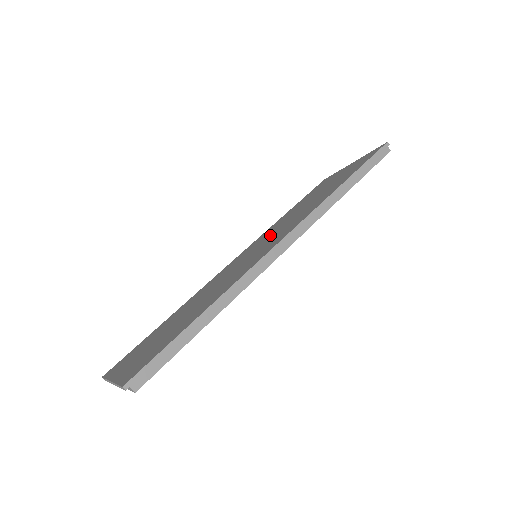
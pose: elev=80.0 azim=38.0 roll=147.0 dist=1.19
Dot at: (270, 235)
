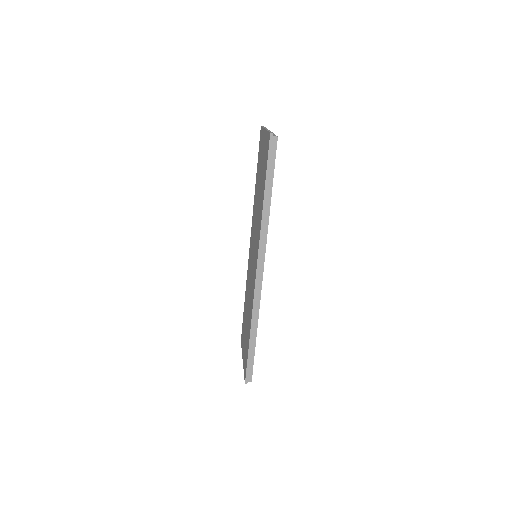
Dot at: (254, 233)
